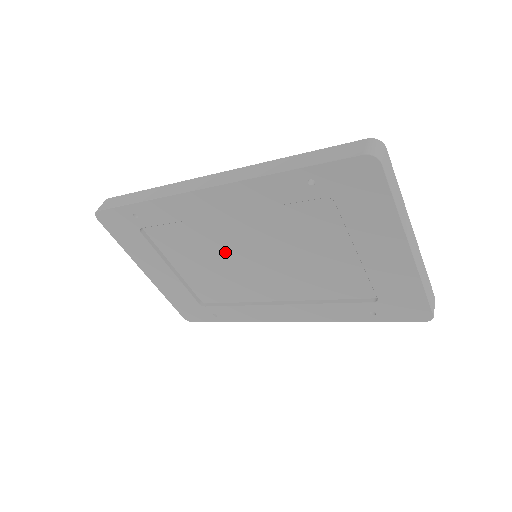
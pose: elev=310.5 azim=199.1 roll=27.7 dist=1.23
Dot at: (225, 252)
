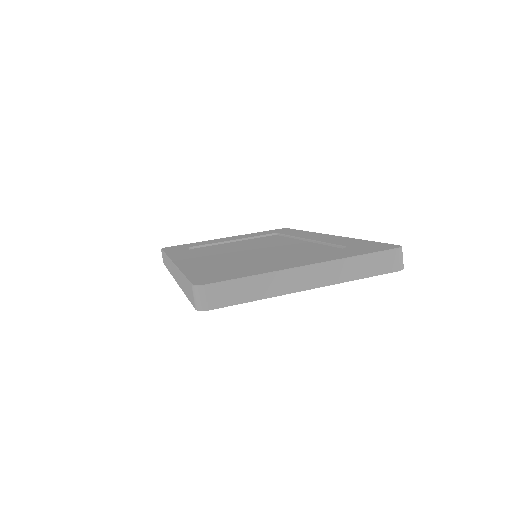
Dot at: occluded
